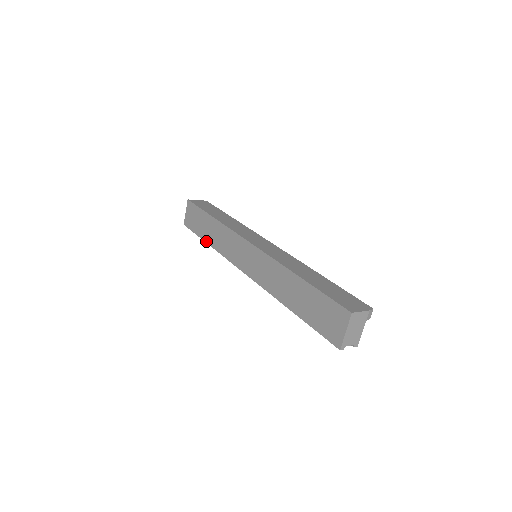
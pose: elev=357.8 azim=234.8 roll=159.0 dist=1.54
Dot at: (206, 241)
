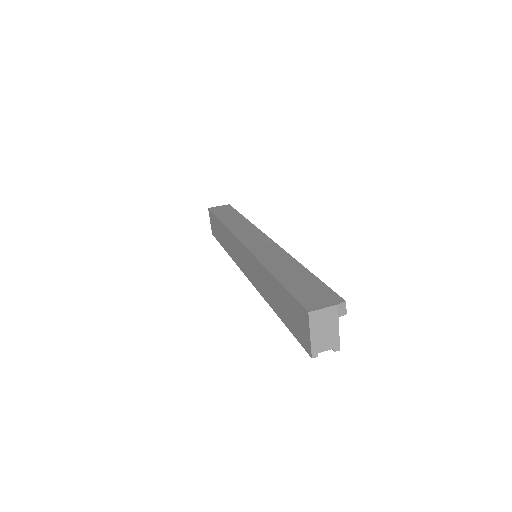
Dot at: (224, 248)
